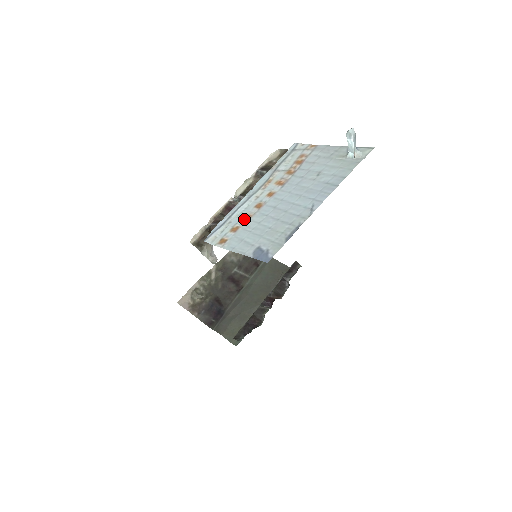
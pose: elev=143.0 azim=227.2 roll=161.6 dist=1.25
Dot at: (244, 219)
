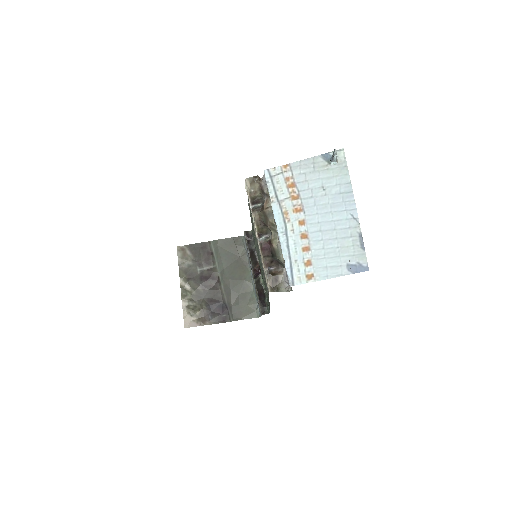
Dot at: (306, 252)
